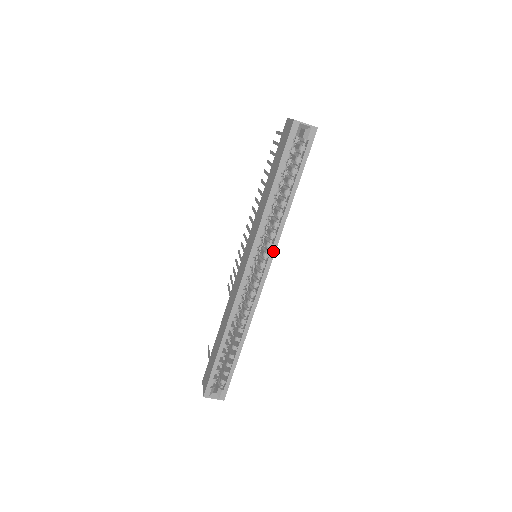
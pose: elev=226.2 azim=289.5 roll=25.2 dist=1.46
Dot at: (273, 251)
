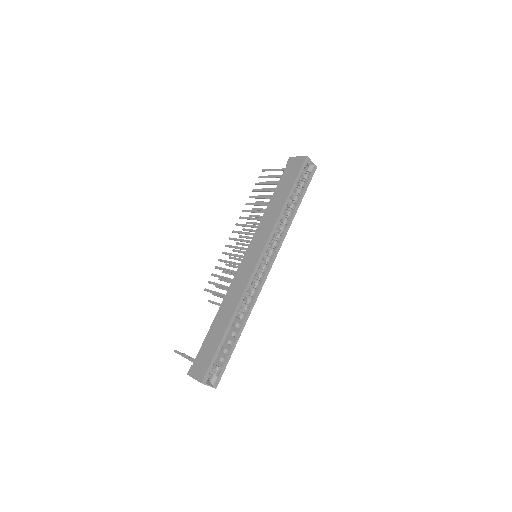
Dot at: (278, 250)
